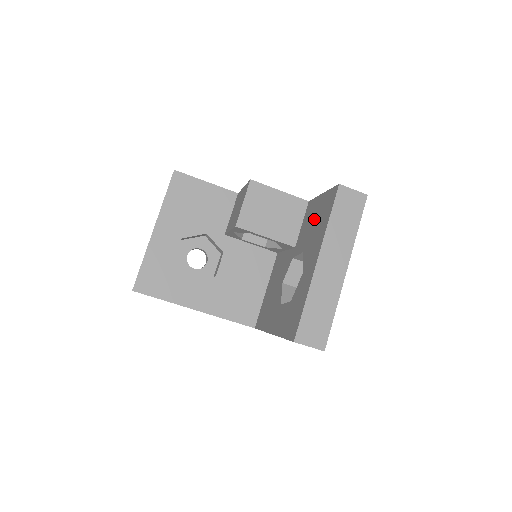
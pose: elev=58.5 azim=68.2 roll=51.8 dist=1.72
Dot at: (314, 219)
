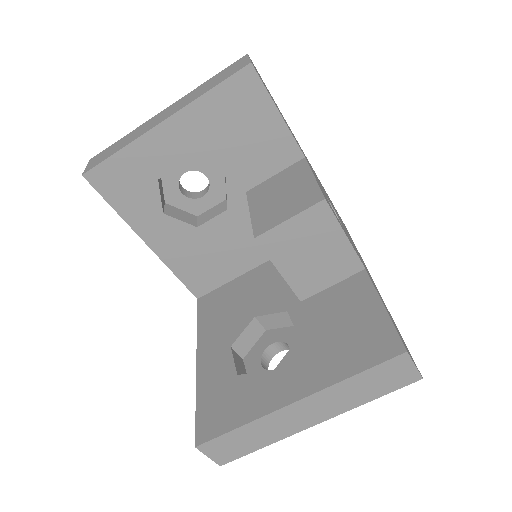
Dot at: (345, 322)
